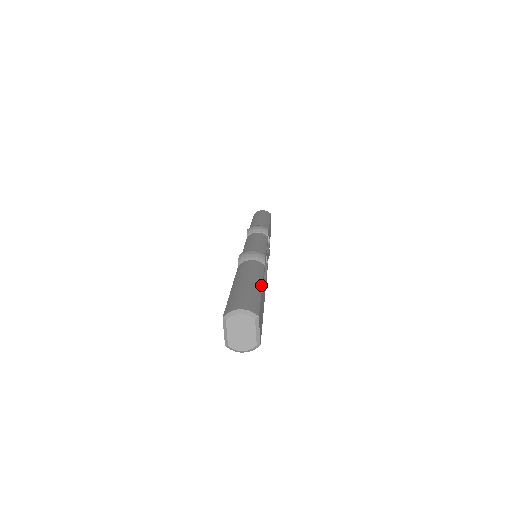
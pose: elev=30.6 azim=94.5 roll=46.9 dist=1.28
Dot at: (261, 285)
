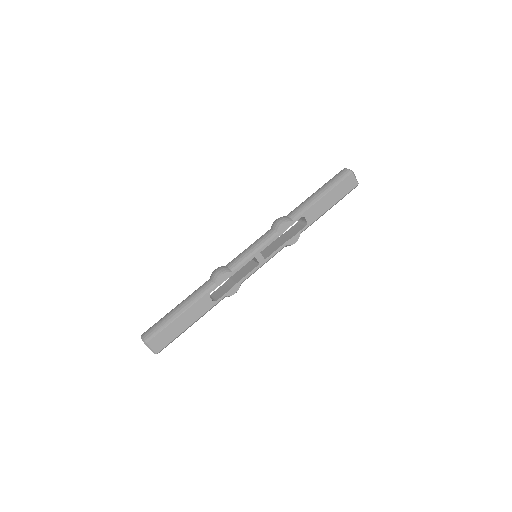
Dot at: (183, 312)
